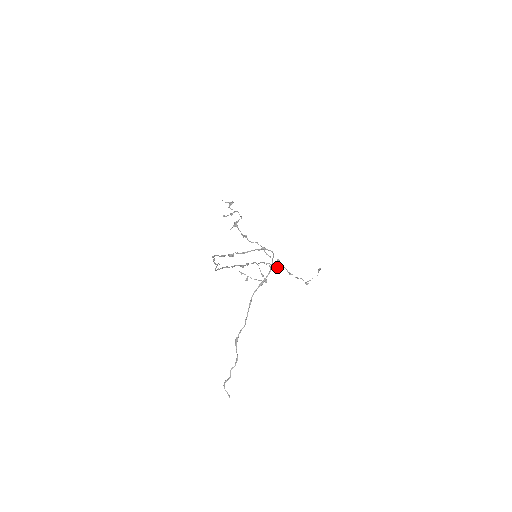
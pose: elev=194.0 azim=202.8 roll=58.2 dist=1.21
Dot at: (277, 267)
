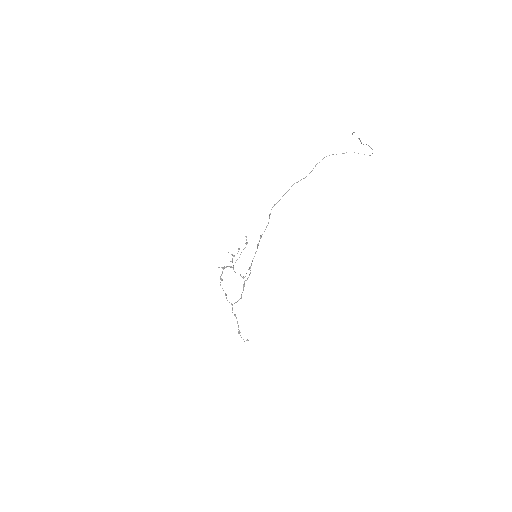
Dot at: occluded
